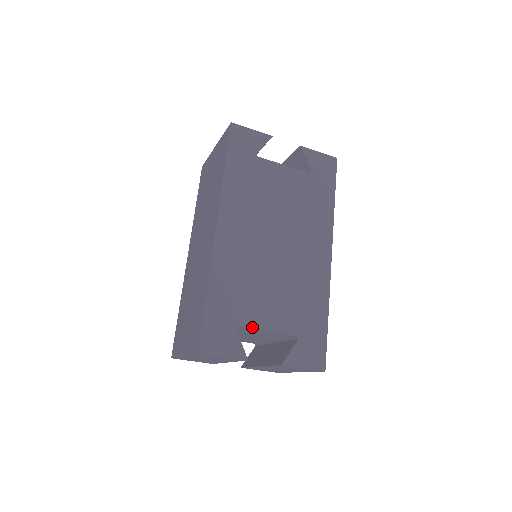
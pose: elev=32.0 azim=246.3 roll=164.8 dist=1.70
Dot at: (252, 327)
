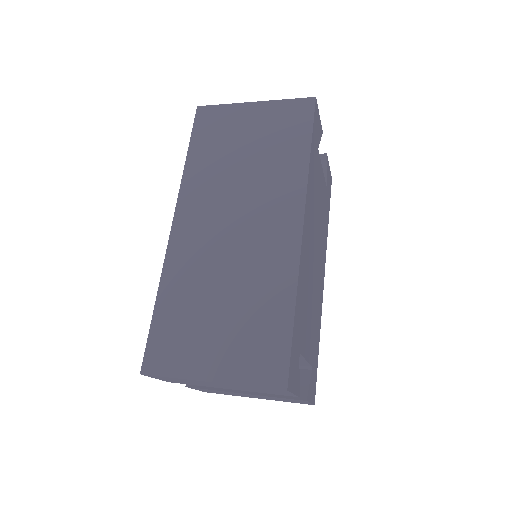
Dot at: (303, 356)
